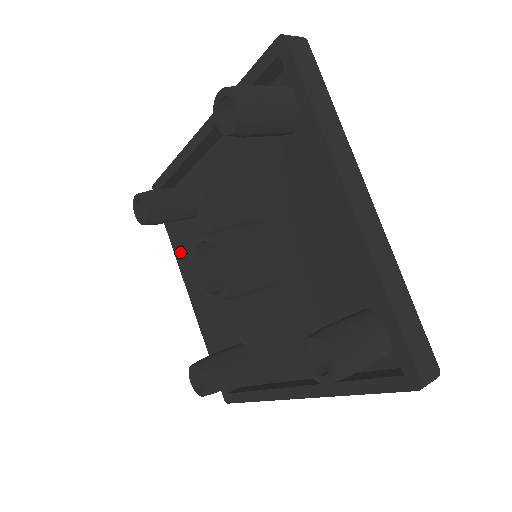
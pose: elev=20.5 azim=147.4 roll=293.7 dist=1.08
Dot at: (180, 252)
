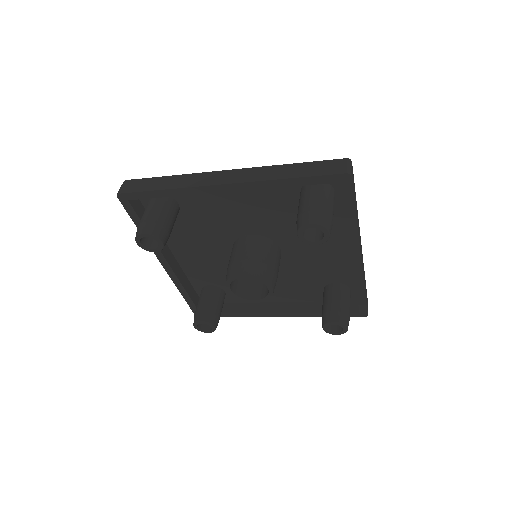
Dot at: (247, 312)
